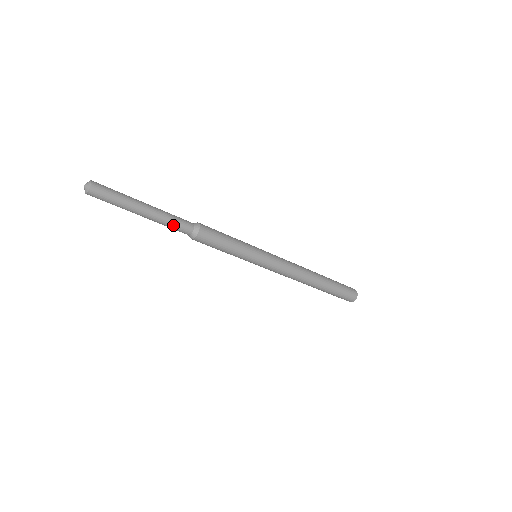
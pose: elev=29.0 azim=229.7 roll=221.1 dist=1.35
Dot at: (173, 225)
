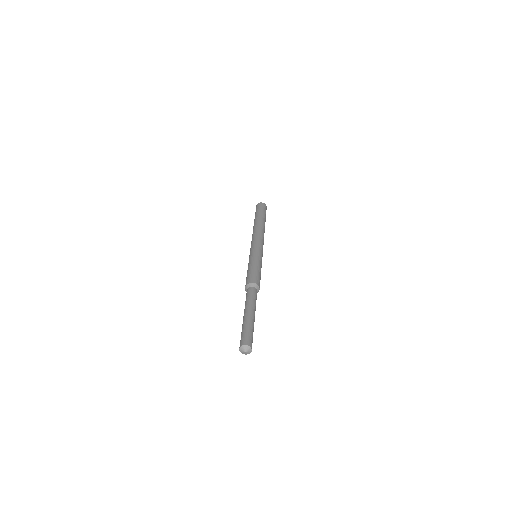
Dot at: occluded
